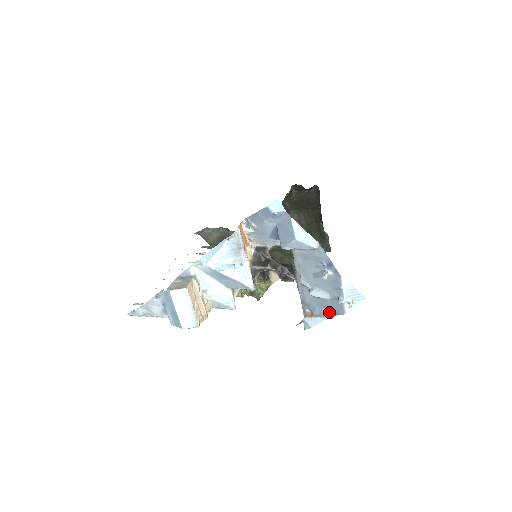
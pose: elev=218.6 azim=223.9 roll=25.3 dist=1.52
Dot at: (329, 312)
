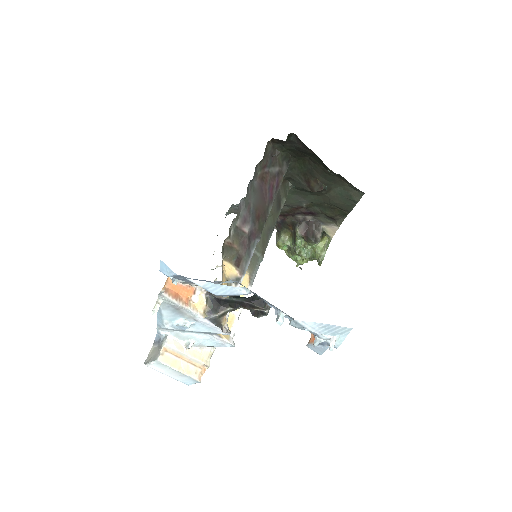
Dot at: occluded
